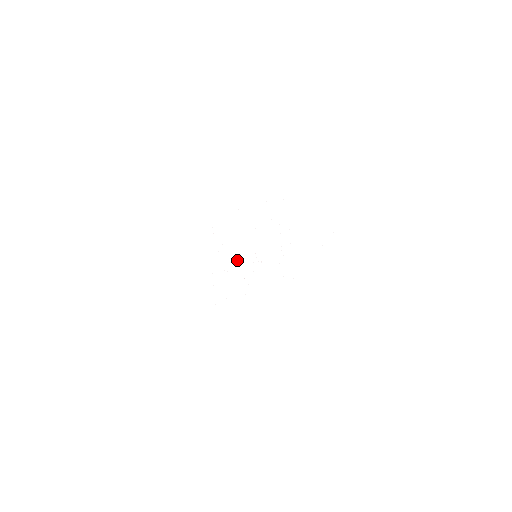
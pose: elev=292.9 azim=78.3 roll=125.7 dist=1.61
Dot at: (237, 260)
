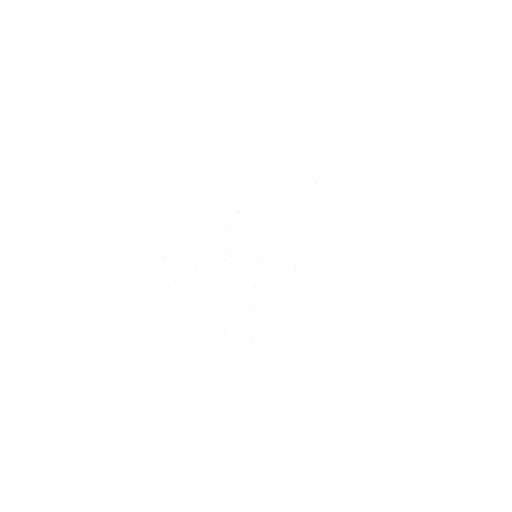
Dot at: occluded
